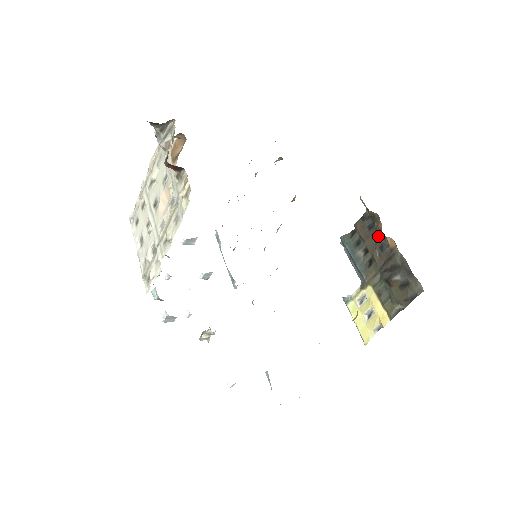
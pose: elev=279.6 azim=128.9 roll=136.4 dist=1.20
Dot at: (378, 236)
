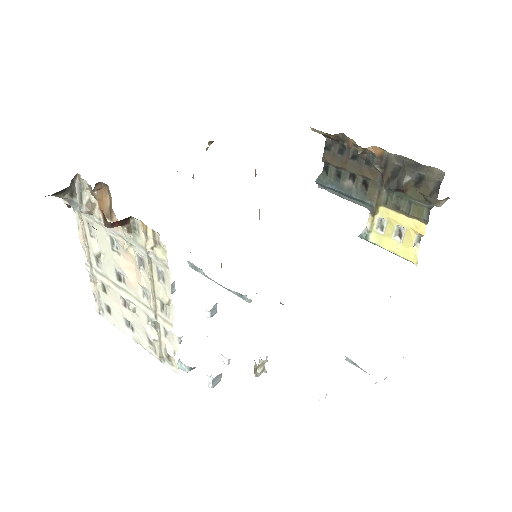
Dot at: (359, 153)
